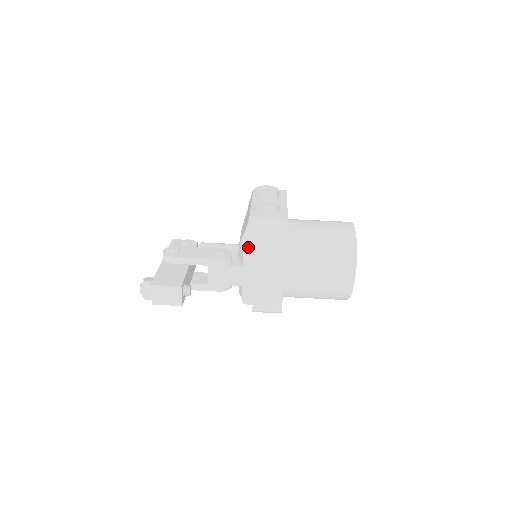
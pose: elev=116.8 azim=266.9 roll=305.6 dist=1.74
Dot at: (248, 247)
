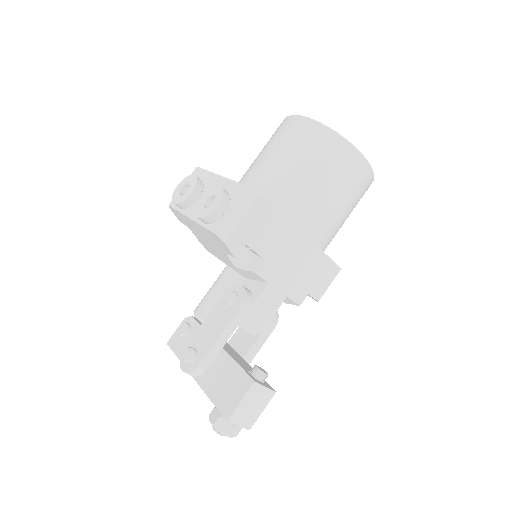
Dot at: (247, 260)
